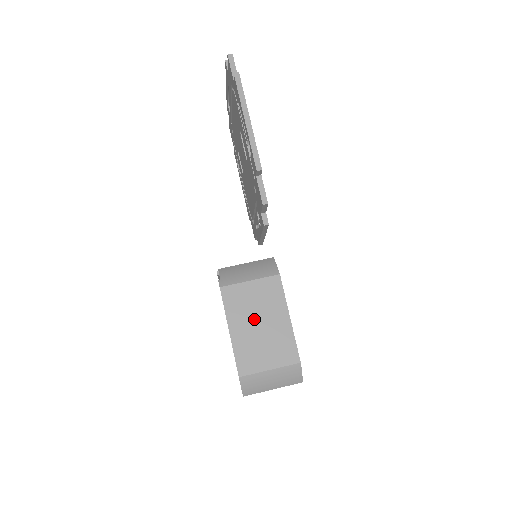
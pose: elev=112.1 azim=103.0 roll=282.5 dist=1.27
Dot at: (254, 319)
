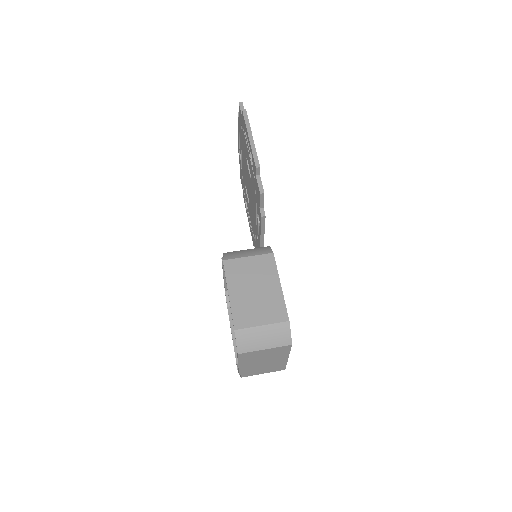
Dot at: (250, 285)
